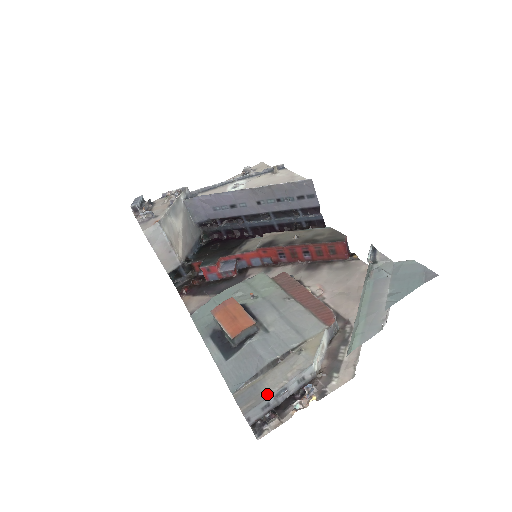
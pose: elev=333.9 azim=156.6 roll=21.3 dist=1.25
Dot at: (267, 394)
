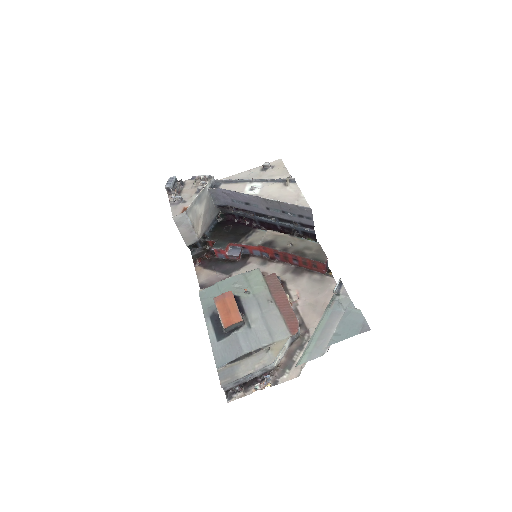
Dot at: (239, 376)
